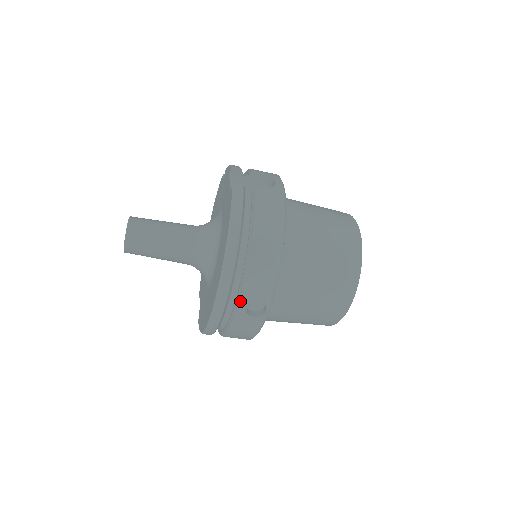
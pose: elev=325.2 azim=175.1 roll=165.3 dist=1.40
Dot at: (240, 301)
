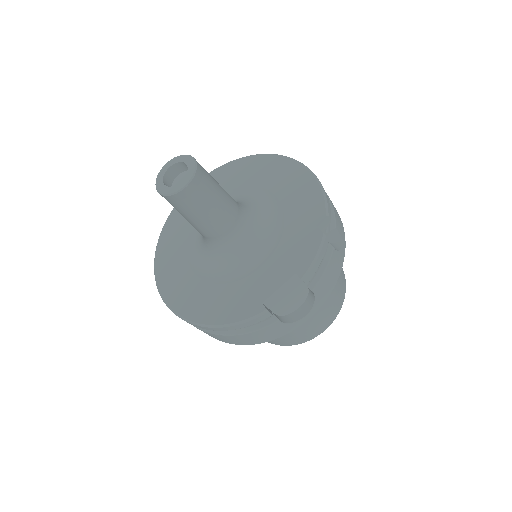
Dot at: occluded
